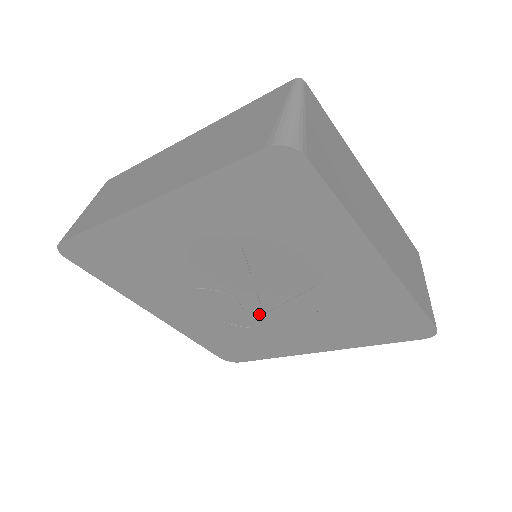
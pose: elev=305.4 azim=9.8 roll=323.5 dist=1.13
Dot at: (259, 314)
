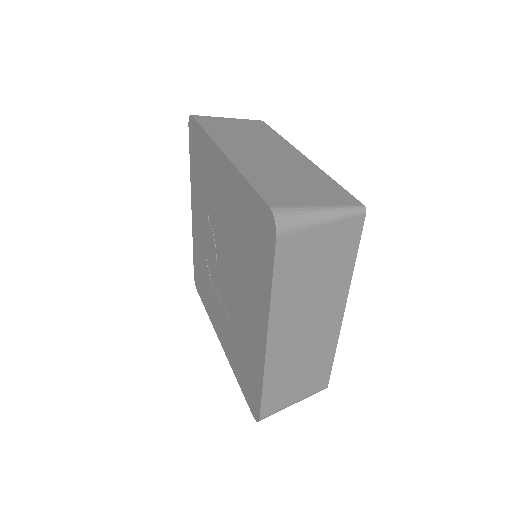
Dot at: (218, 281)
